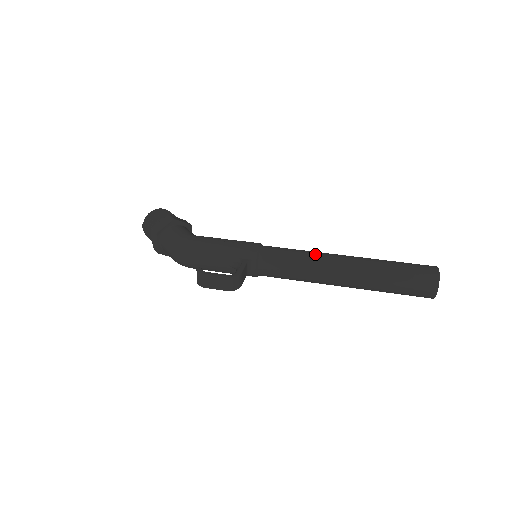
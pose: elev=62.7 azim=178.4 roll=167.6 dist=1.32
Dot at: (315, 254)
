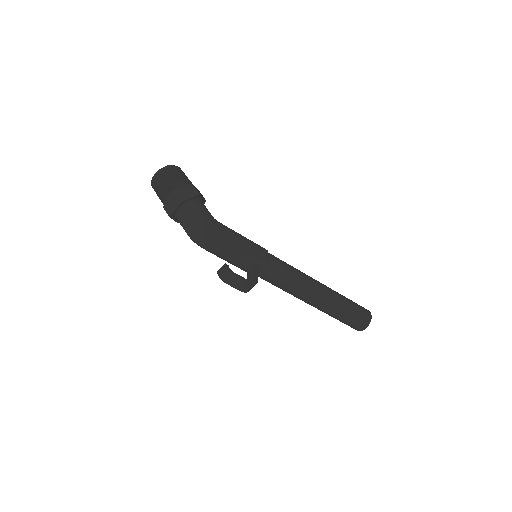
Dot at: (304, 276)
